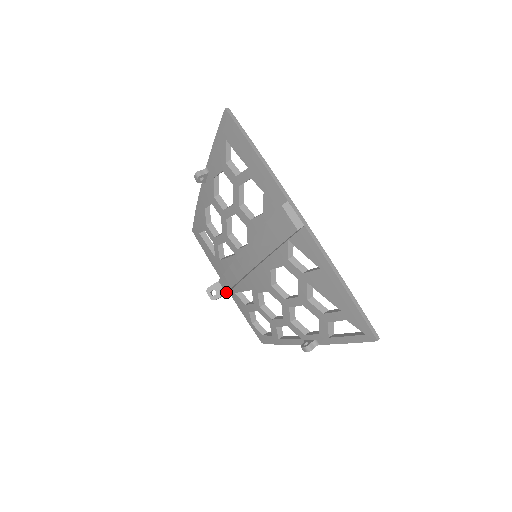
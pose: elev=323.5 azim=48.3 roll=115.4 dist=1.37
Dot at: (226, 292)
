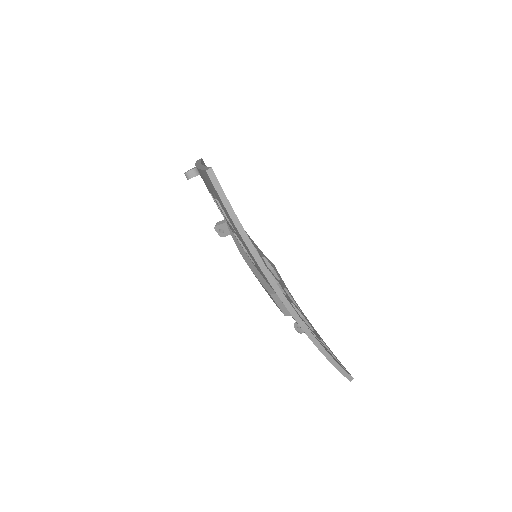
Dot at: occluded
